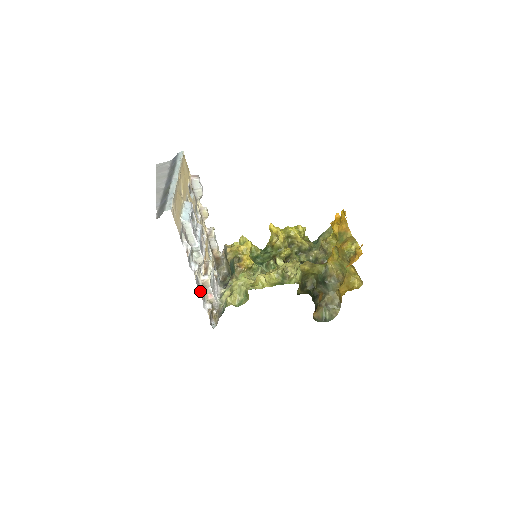
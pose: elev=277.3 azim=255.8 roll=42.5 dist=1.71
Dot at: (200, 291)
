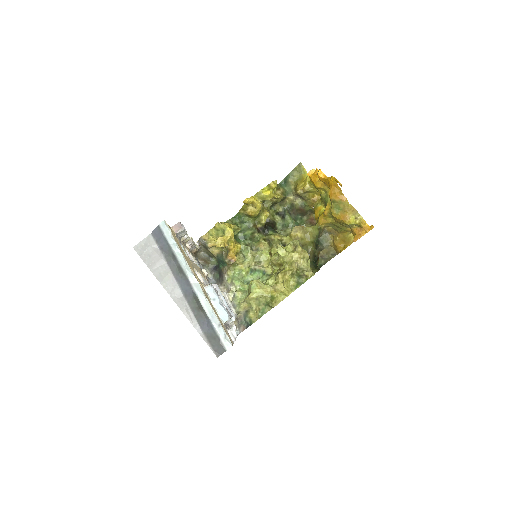
Dot at: occluded
